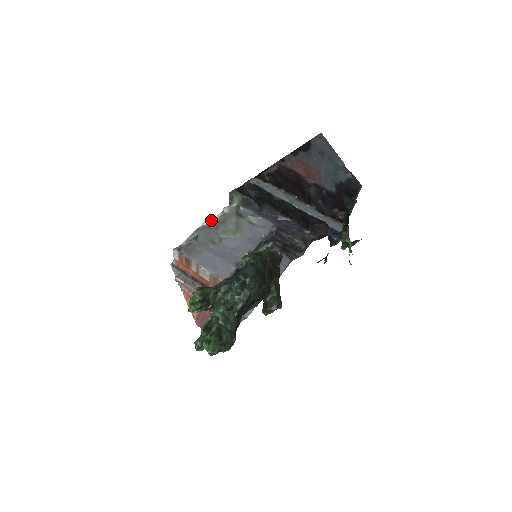
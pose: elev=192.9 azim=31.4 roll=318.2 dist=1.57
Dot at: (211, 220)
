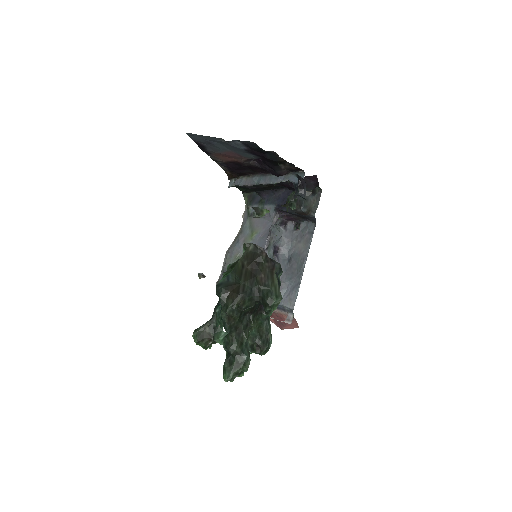
Dot at: occluded
